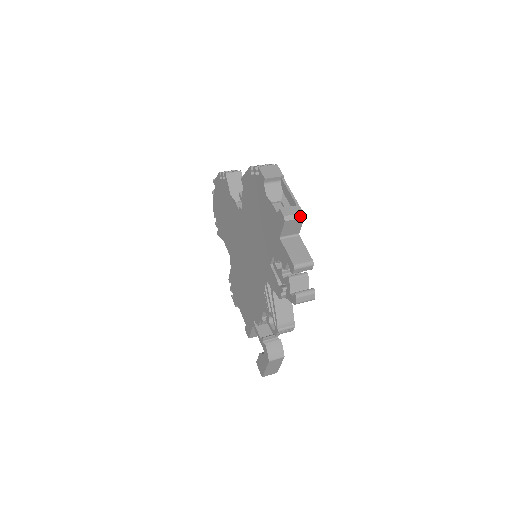
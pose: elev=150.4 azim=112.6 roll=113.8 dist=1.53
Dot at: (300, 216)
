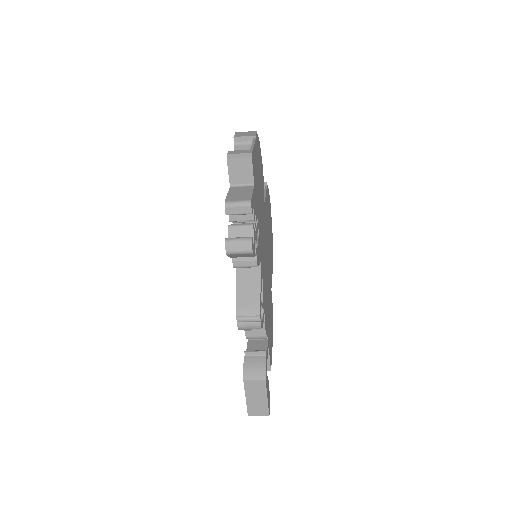
Dot at: (247, 155)
